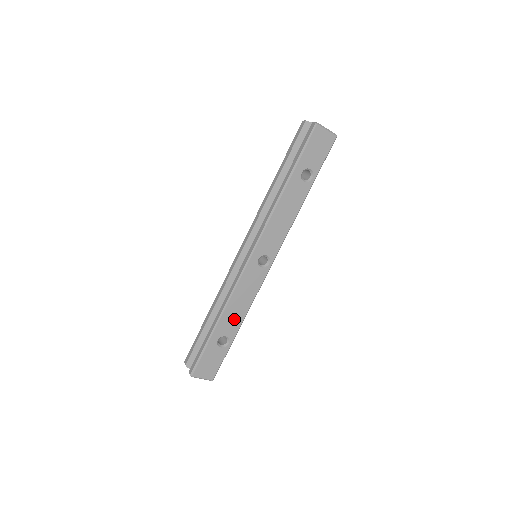
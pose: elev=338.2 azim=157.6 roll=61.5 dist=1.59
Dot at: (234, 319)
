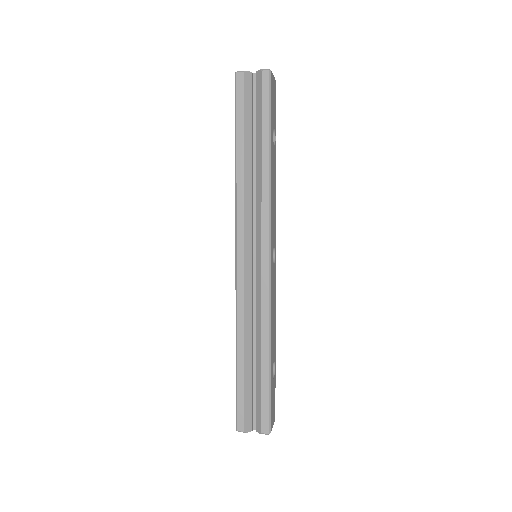
Dot at: (273, 338)
